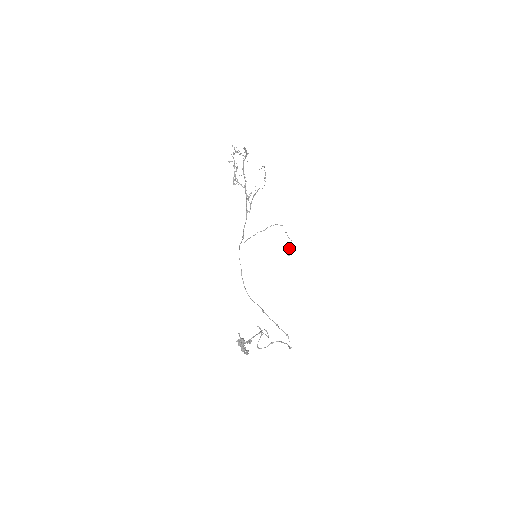
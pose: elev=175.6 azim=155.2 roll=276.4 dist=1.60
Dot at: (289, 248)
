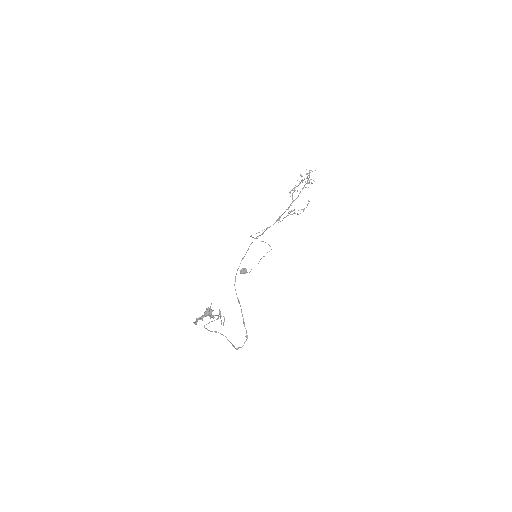
Dot at: occluded
